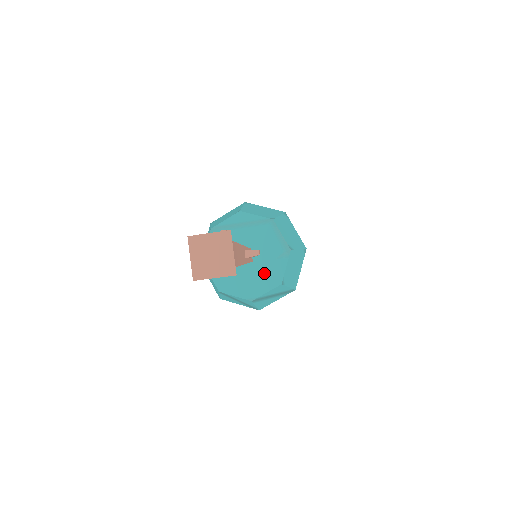
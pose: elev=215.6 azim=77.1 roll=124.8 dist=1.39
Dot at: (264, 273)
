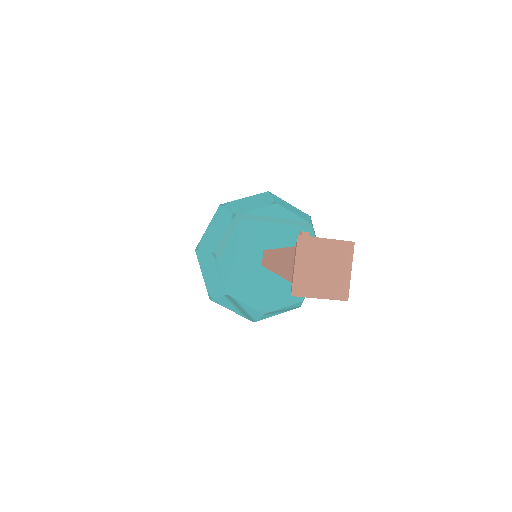
Dot at: (287, 284)
